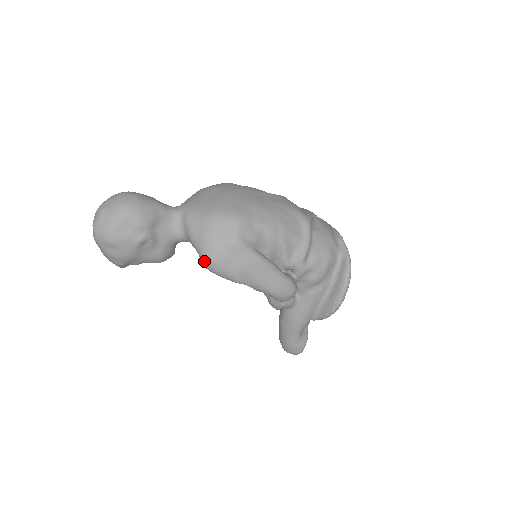
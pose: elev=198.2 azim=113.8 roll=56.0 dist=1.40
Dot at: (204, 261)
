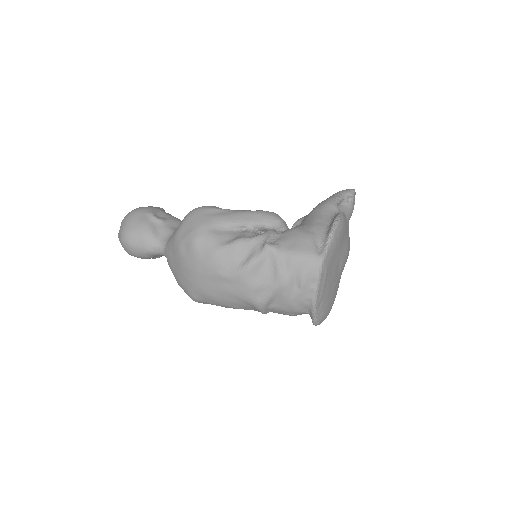
Dot at: occluded
